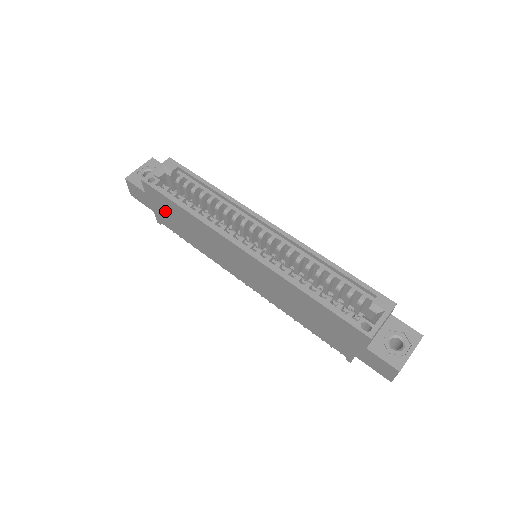
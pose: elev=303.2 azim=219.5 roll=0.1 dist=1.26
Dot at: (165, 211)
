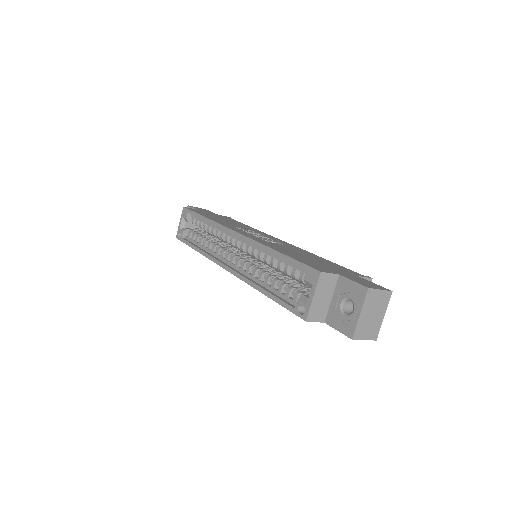
Dot at: occluded
